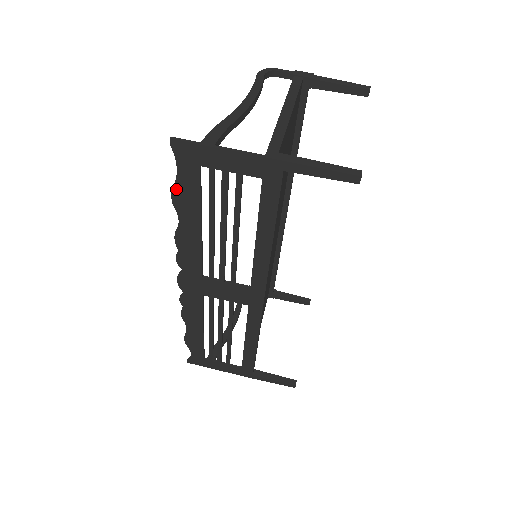
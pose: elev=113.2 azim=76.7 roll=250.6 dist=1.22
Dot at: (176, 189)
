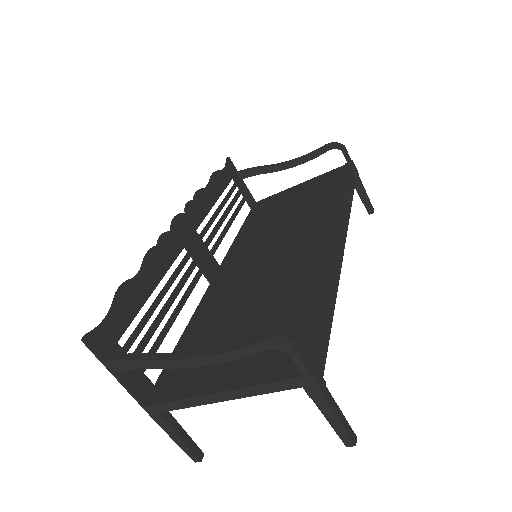
Dot at: (117, 299)
